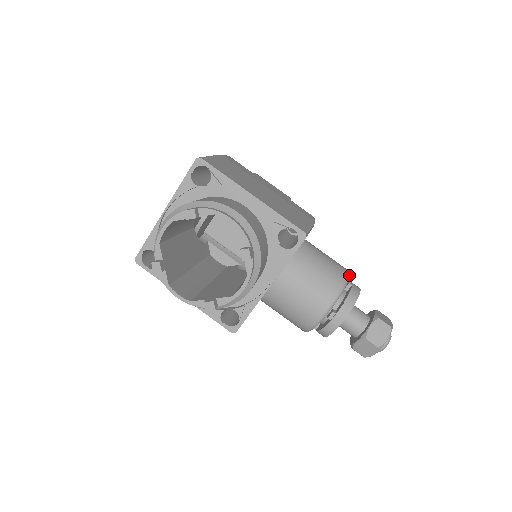
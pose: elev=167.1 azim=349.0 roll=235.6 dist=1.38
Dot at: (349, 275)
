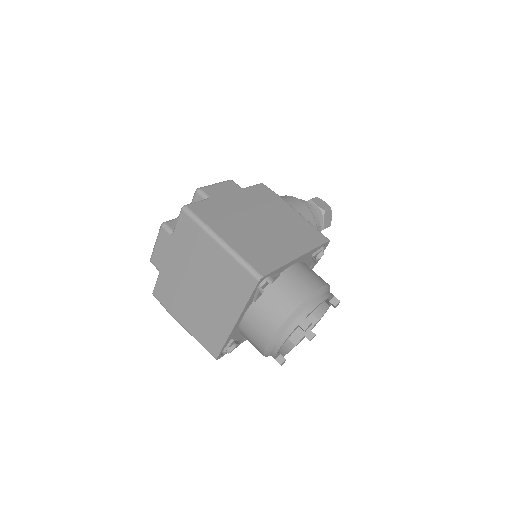
Dot at: (307, 206)
